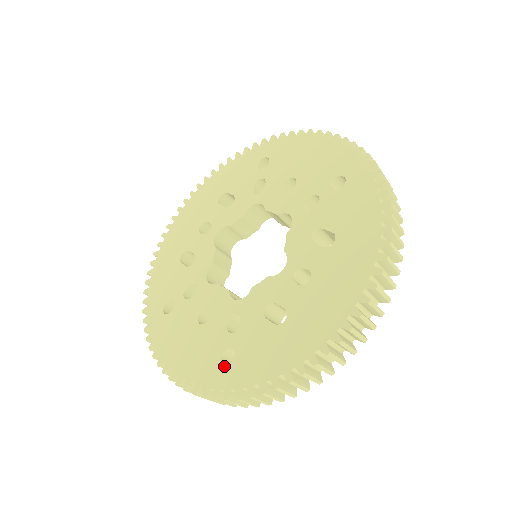
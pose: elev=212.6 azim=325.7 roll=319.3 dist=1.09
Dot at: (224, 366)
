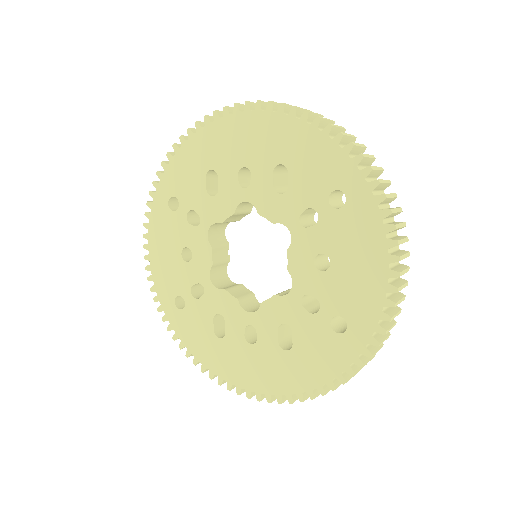
Dot at: (174, 304)
